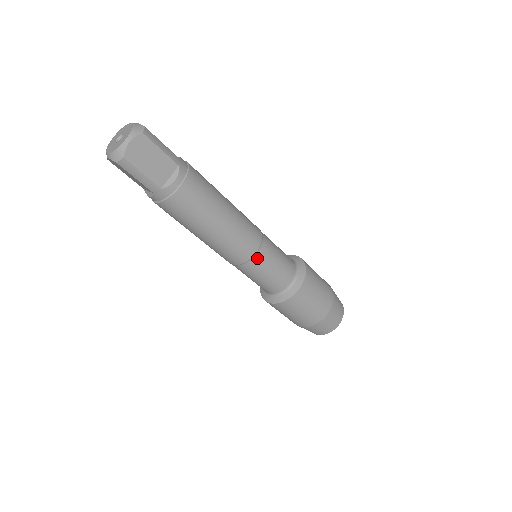
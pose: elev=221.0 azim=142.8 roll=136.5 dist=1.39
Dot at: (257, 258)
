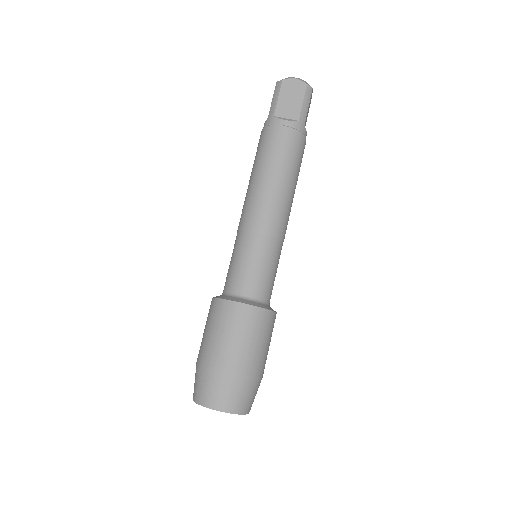
Dot at: (254, 236)
